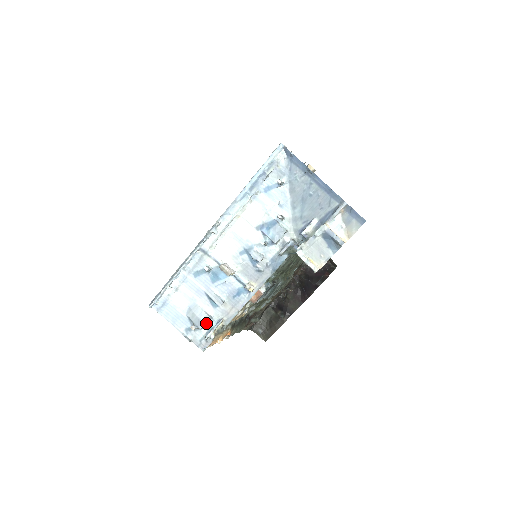
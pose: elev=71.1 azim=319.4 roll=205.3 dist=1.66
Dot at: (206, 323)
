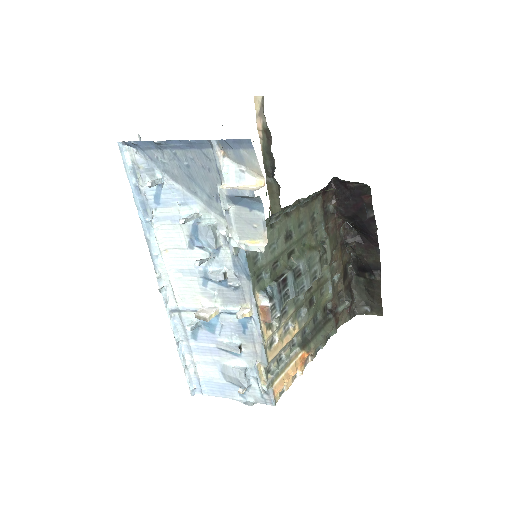
Dot at: (247, 377)
